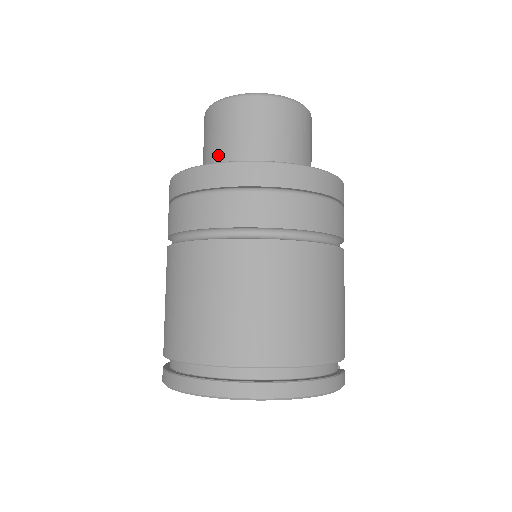
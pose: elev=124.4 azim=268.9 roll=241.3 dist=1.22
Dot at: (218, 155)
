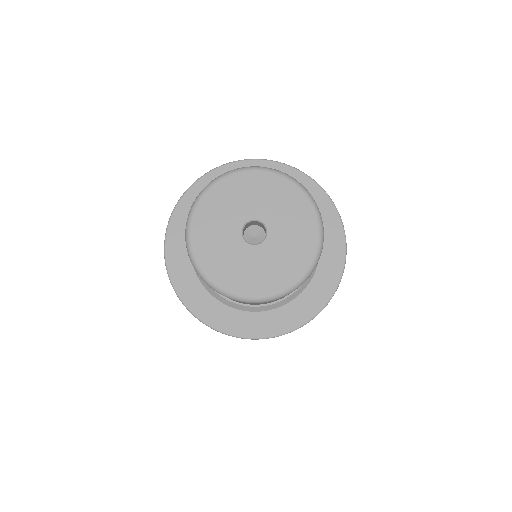
Dot at: occluded
